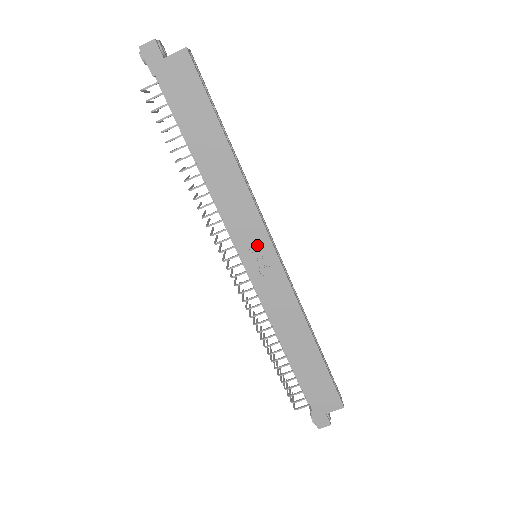
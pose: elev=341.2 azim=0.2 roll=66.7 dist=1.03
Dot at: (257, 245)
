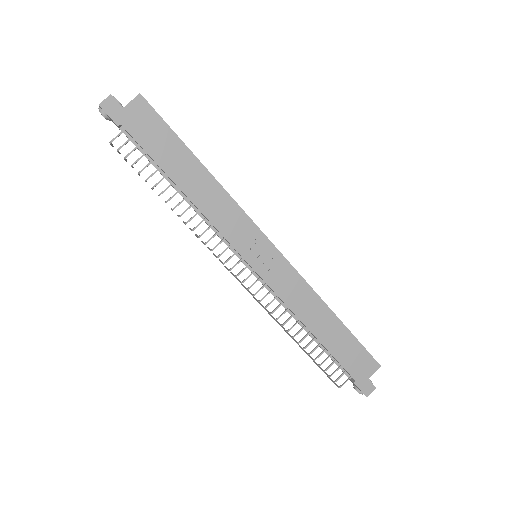
Dot at: (255, 244)
